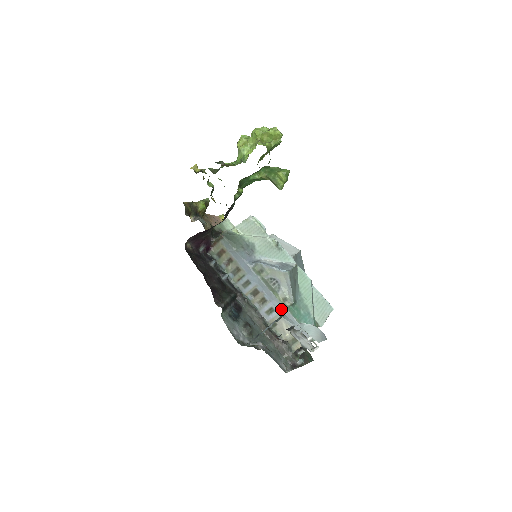
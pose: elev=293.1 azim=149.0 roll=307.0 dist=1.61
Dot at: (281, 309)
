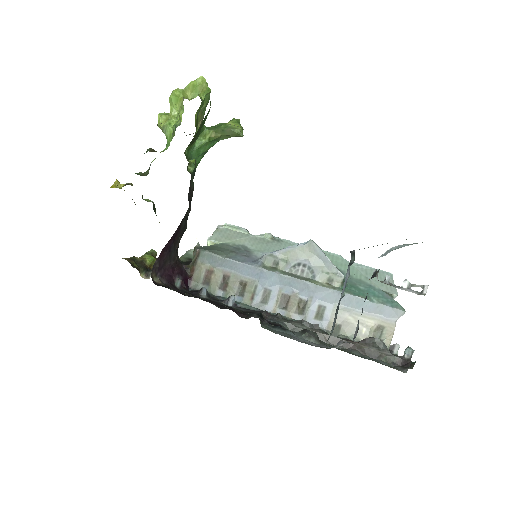
Dot at: (333, 298)
